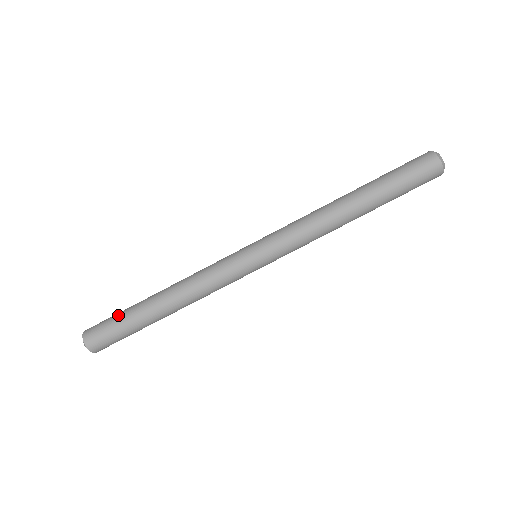
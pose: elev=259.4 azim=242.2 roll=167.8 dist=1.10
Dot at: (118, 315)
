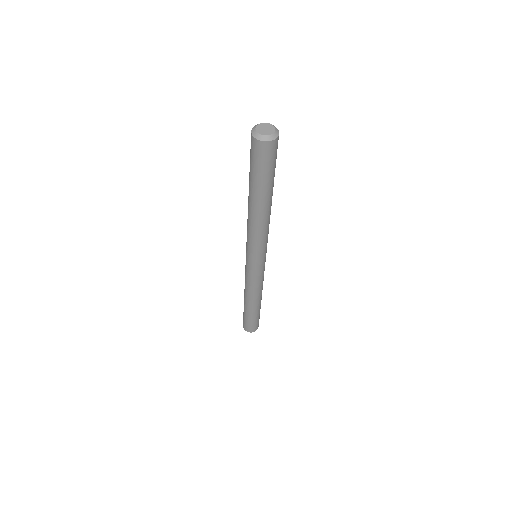
Dot at: occluded
